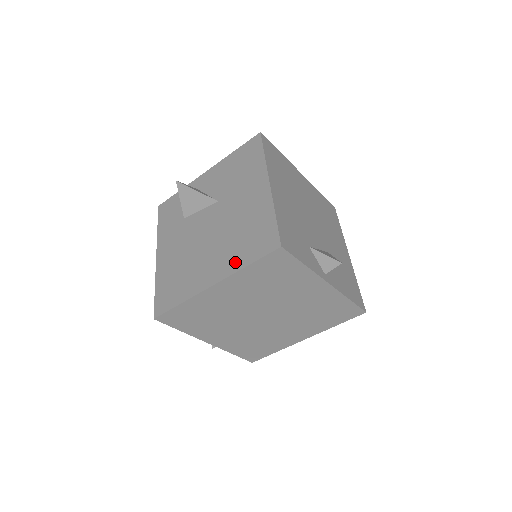
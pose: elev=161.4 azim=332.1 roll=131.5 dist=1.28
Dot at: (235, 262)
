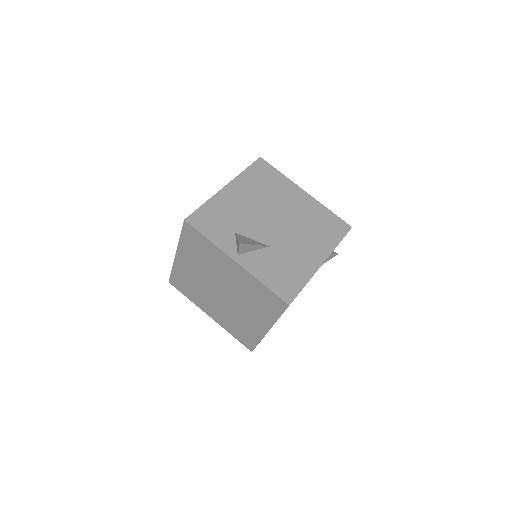
Dot at: occluded
